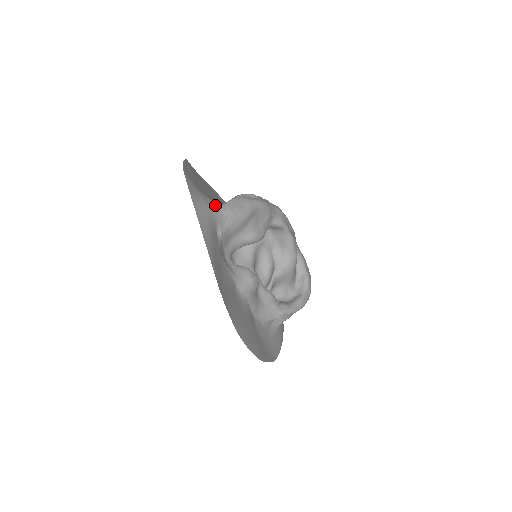
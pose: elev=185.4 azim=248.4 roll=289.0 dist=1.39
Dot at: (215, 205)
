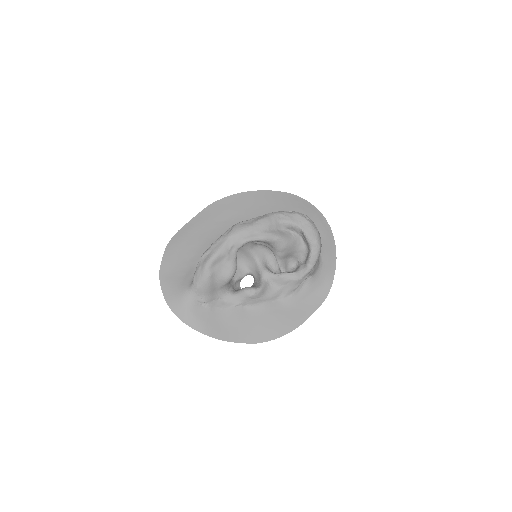
Dot at: (187, 291)
